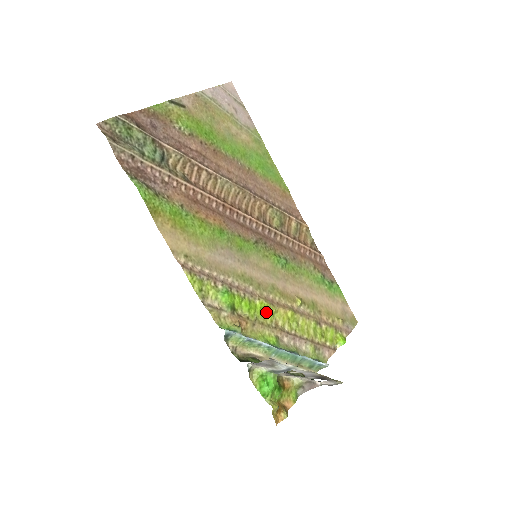
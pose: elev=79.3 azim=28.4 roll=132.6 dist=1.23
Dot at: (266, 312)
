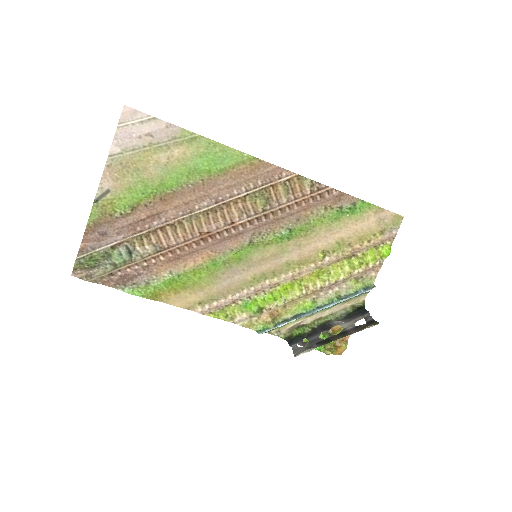
Dot at: (292, 288)
